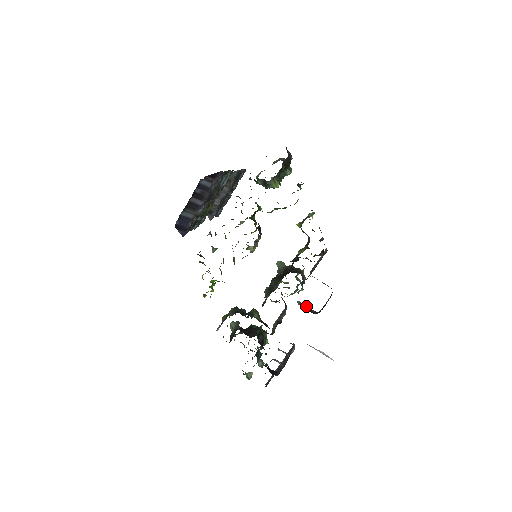
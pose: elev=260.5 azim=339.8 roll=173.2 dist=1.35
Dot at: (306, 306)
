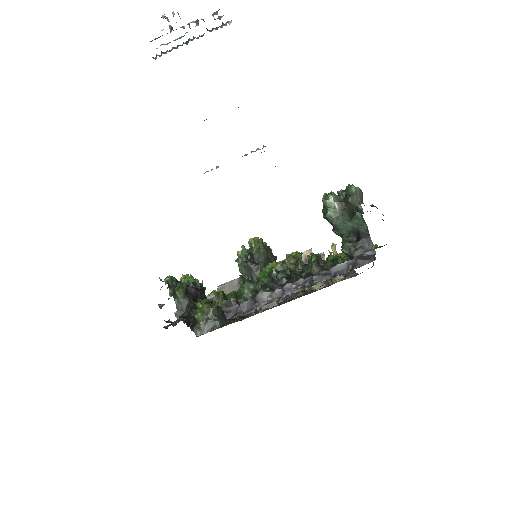
Dot at: occluded
